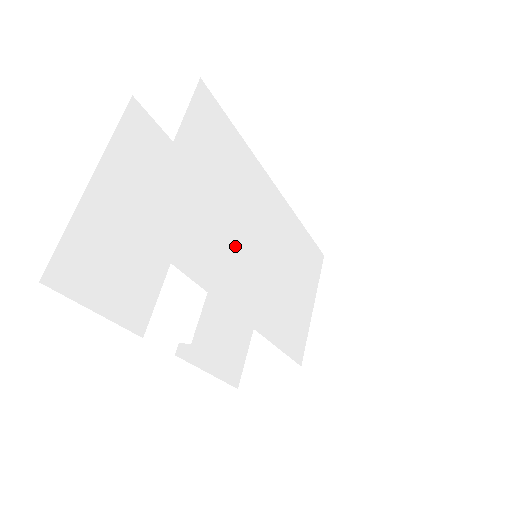
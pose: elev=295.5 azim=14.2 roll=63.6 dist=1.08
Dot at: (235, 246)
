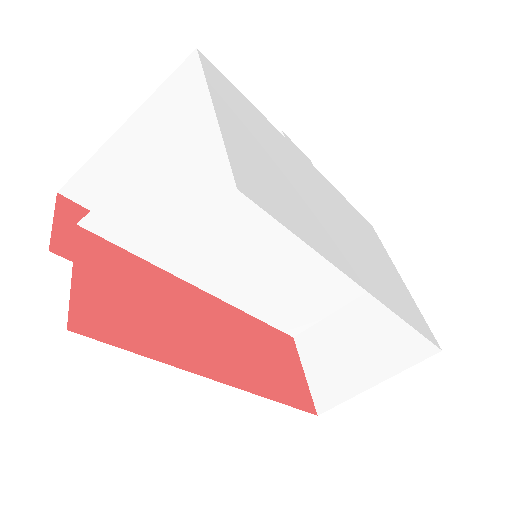
Dot at: (220, 246)
